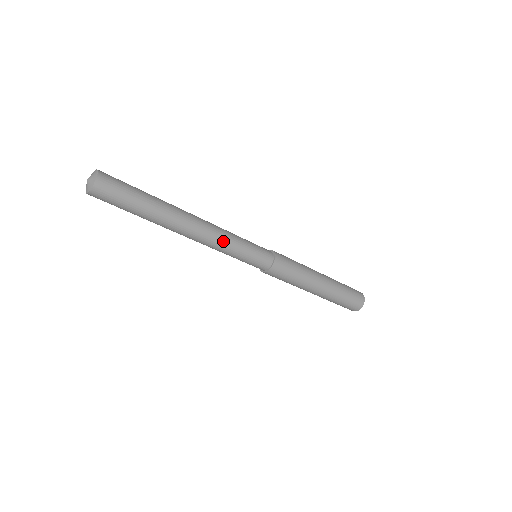
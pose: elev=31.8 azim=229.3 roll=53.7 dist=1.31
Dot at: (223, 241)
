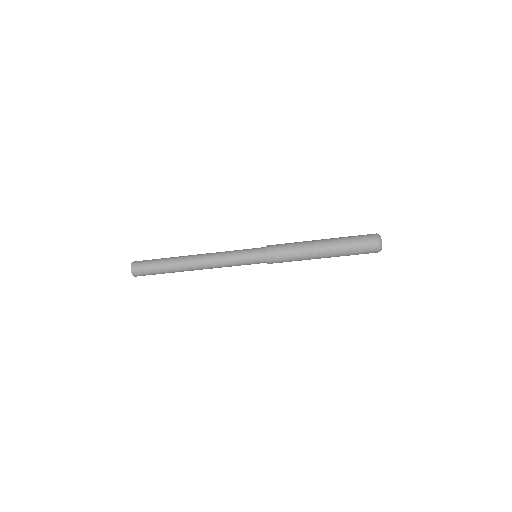
Dot at: (220, 260)
